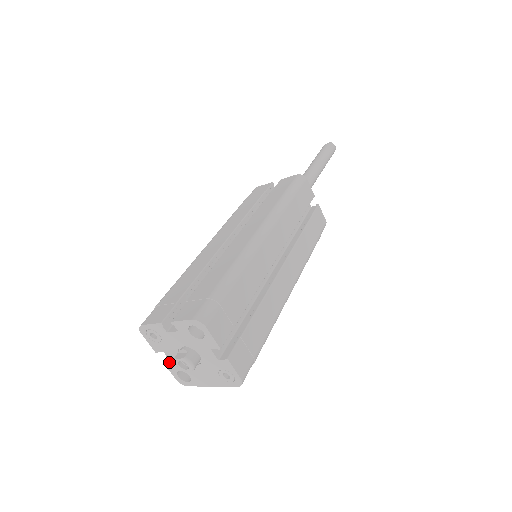
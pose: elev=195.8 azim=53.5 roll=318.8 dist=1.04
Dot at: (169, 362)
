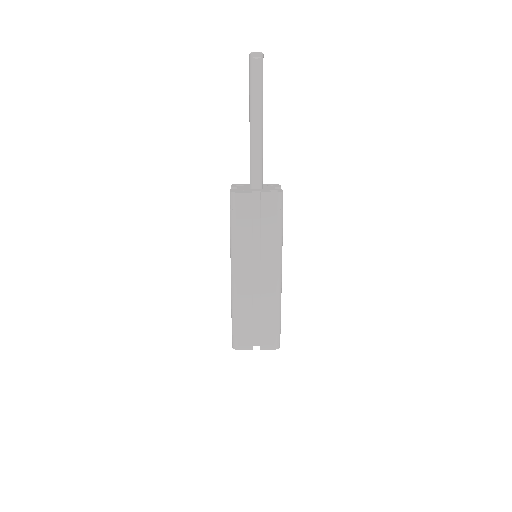
Dot at: occluded
